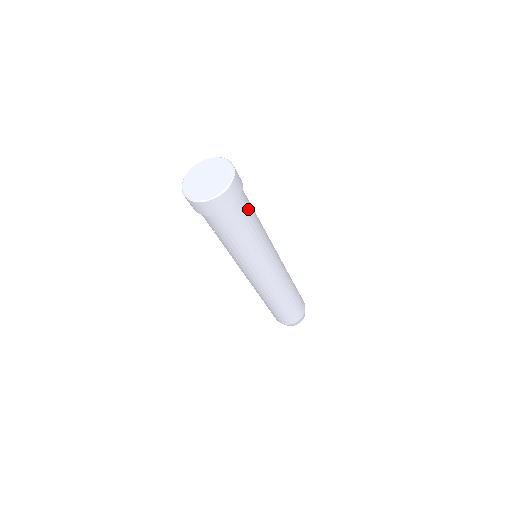
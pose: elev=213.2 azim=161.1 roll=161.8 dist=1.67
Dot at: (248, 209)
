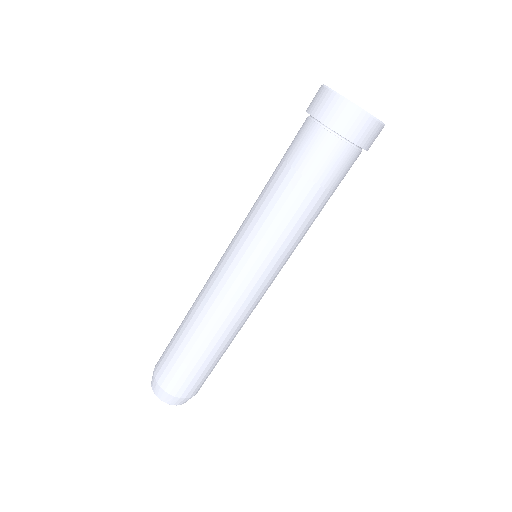
Dot at: occluded
